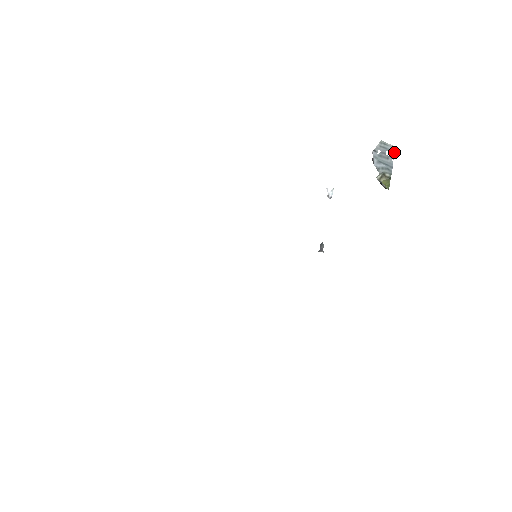
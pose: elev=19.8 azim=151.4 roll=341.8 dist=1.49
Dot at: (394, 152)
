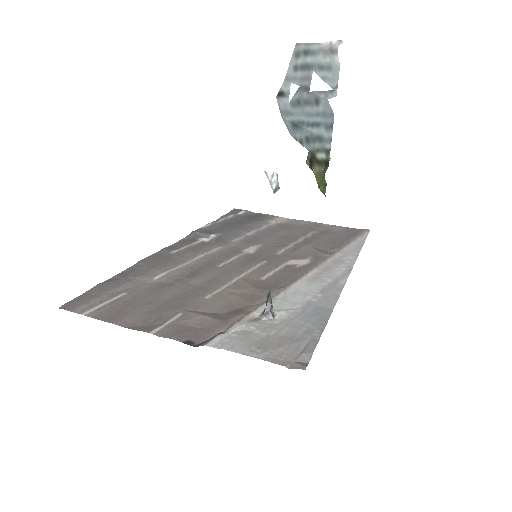
Dot at: (335, 67)
